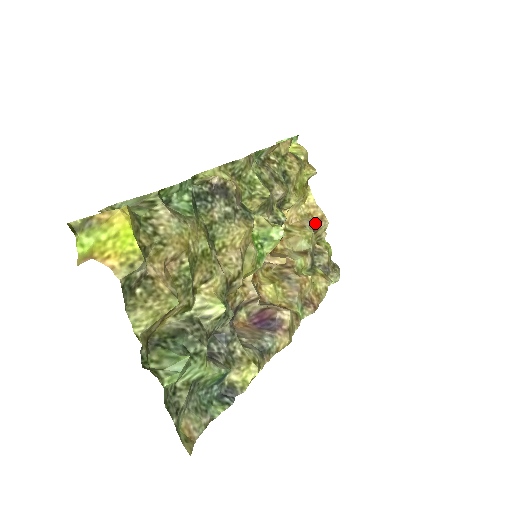
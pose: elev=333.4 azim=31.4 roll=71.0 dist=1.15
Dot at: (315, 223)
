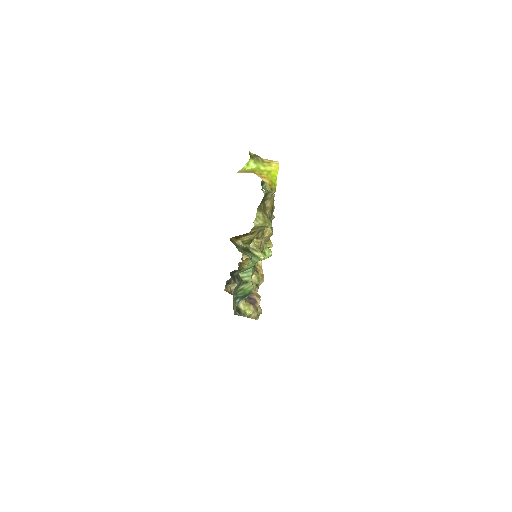
Dot at: occluded
